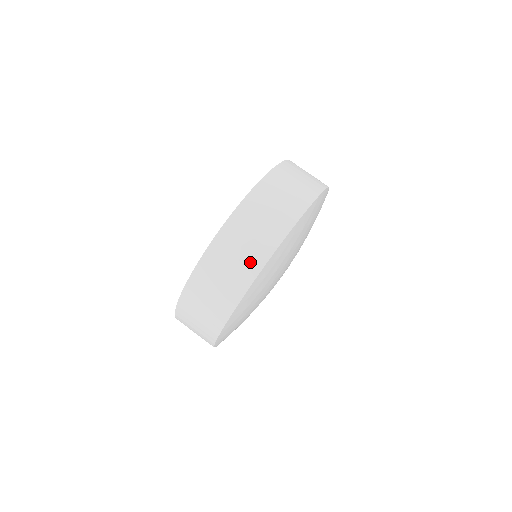
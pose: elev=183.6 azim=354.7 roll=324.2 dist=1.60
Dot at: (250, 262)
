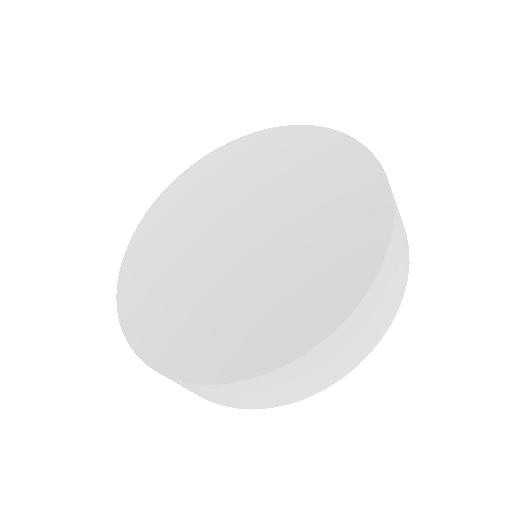
Dot at: (306, 389)
